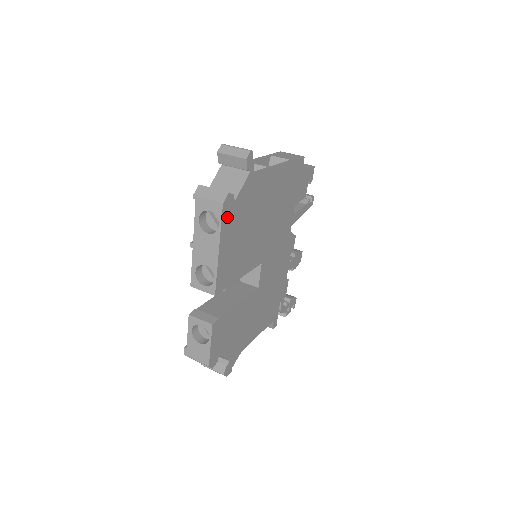
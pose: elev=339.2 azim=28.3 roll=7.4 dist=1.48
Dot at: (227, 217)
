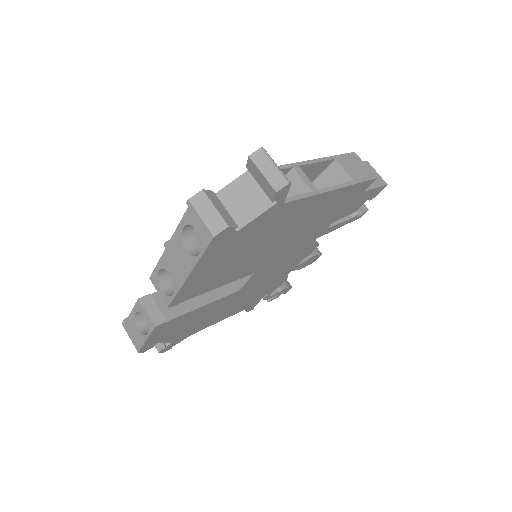
Dot at: (216, 247)
